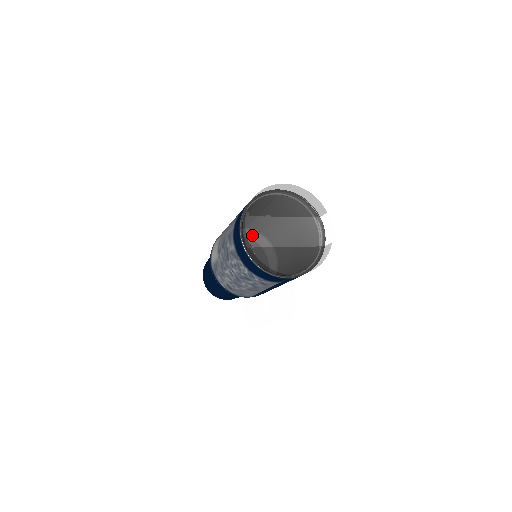
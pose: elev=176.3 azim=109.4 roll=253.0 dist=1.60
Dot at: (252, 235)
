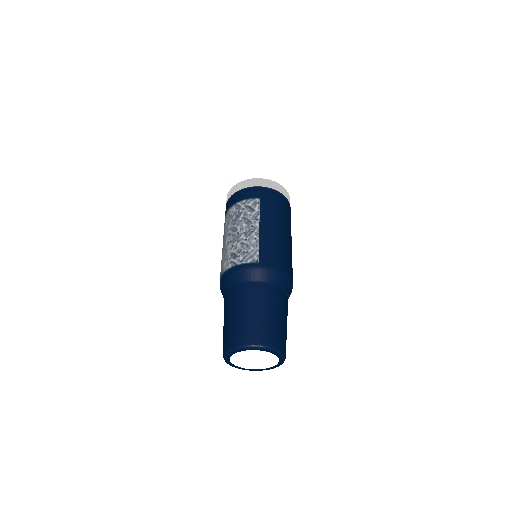
Dot at: occluded
